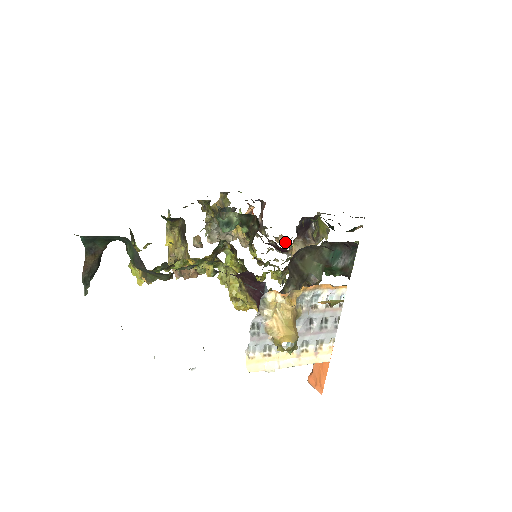
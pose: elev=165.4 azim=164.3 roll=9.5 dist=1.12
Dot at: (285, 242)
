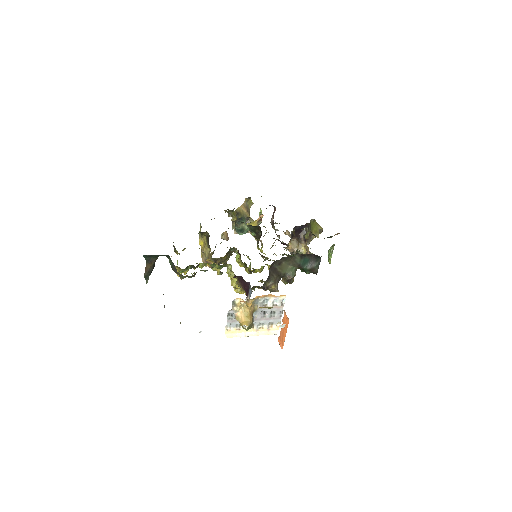
Dot at: (290, 235)
